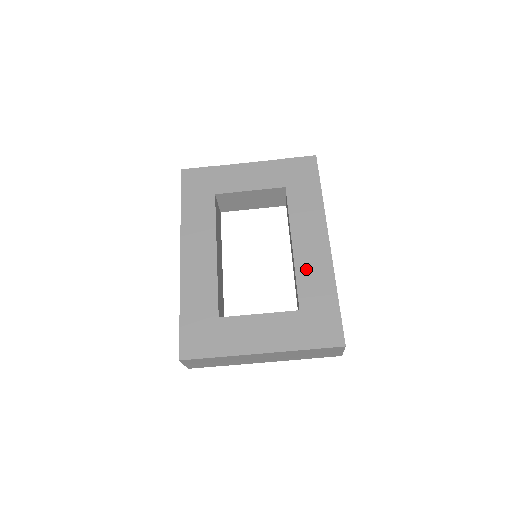
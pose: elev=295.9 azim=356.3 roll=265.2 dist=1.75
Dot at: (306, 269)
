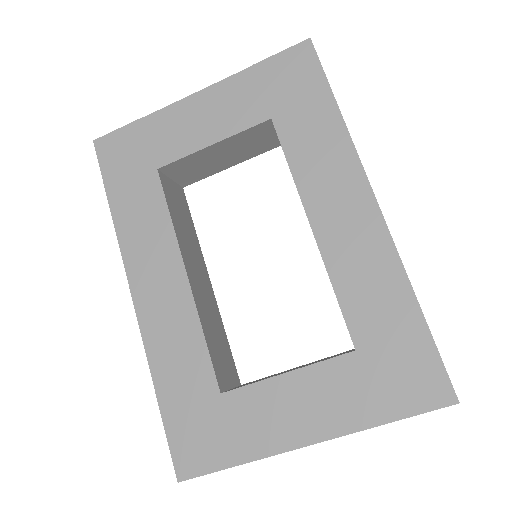
Dot at: (348, 268)
